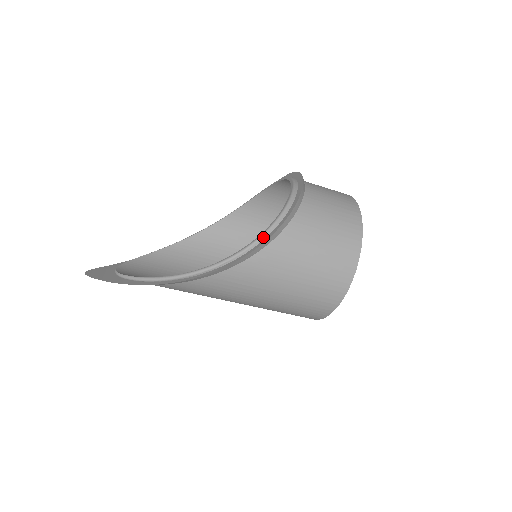
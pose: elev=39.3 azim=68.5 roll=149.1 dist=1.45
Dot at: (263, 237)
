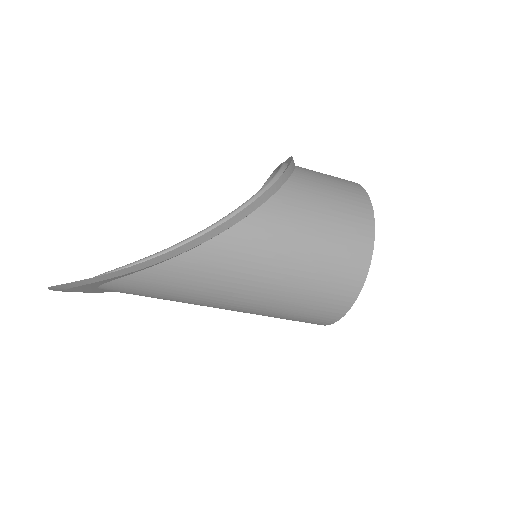
Dot at: (267, 187)
